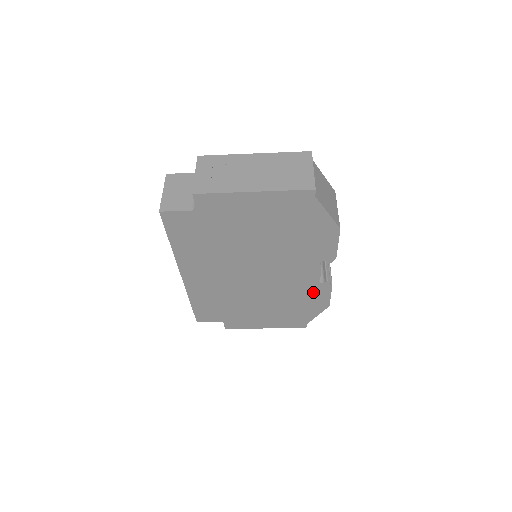
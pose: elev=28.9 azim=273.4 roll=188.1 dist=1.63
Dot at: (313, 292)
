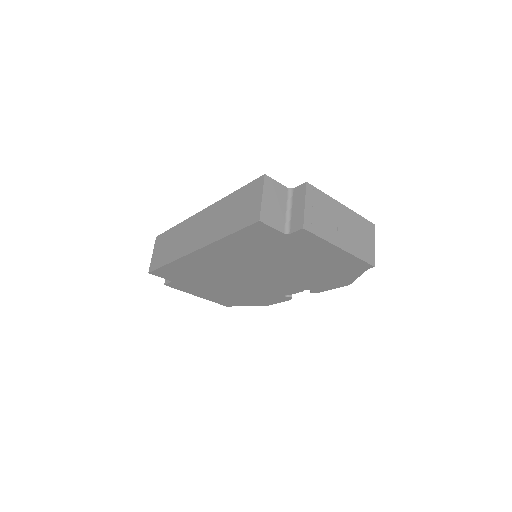
Dot at: (271, 297)
